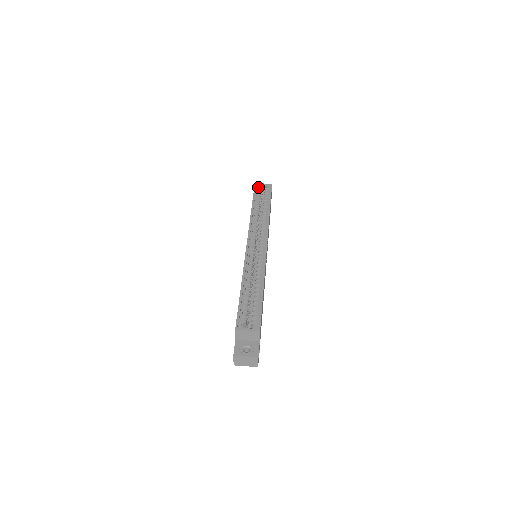
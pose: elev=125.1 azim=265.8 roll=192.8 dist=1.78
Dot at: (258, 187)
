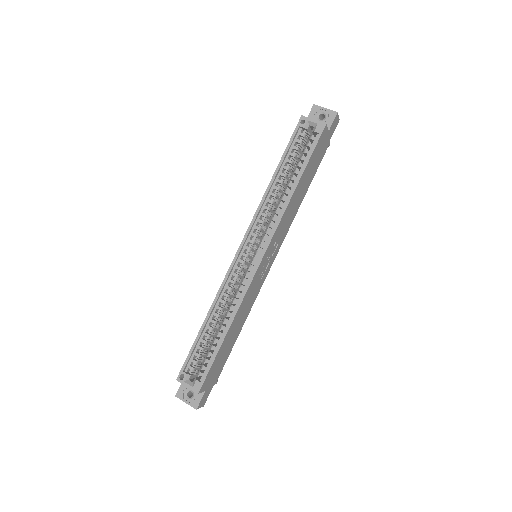
Dot at: (302, 127)
